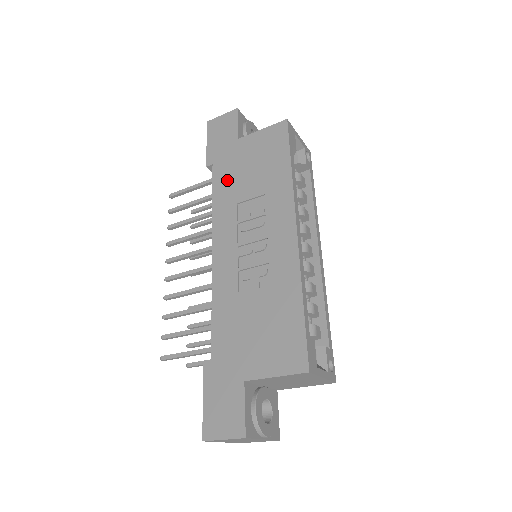
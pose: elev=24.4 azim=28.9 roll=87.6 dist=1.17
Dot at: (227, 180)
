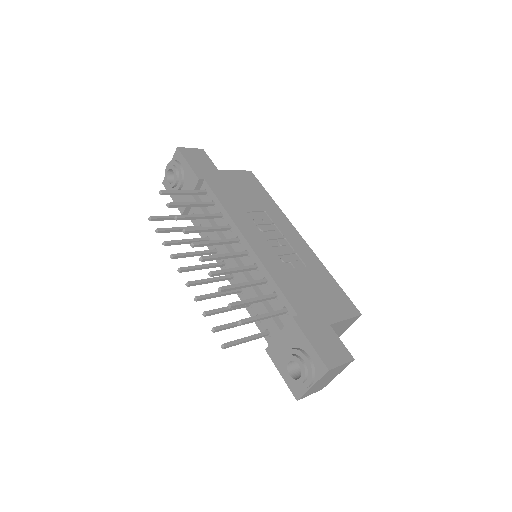
Dot at: (227, 194)
